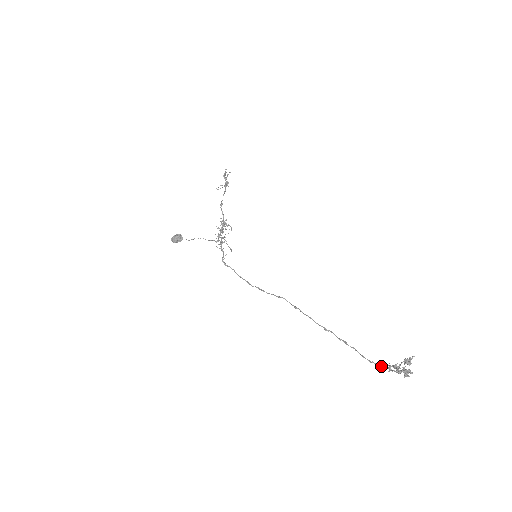
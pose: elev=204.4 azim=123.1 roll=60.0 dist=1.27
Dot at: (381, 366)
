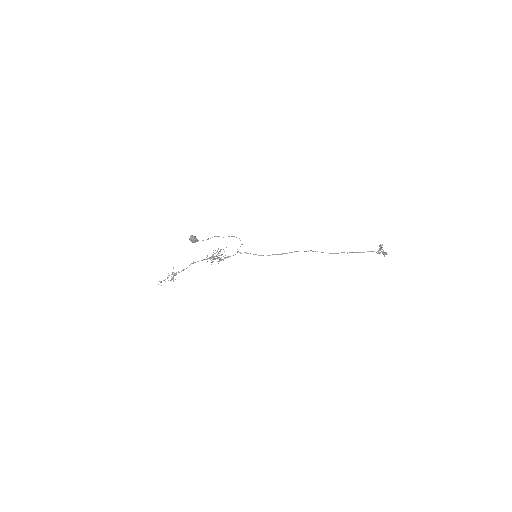
Dot at: occluded
